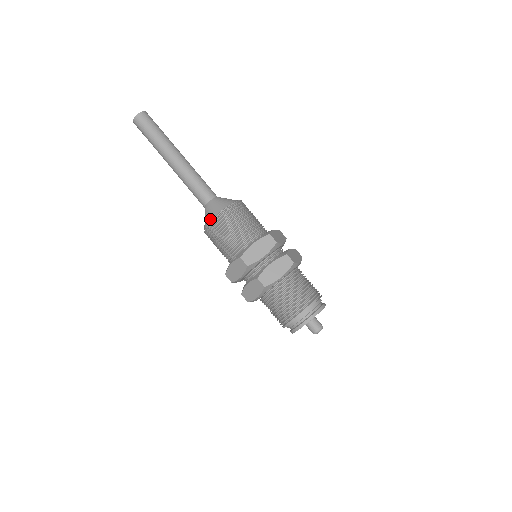
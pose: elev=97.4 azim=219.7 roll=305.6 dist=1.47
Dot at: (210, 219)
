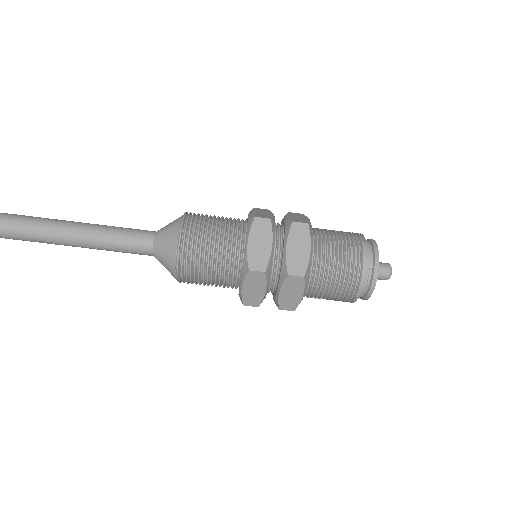
Dot at: (173, 261)
